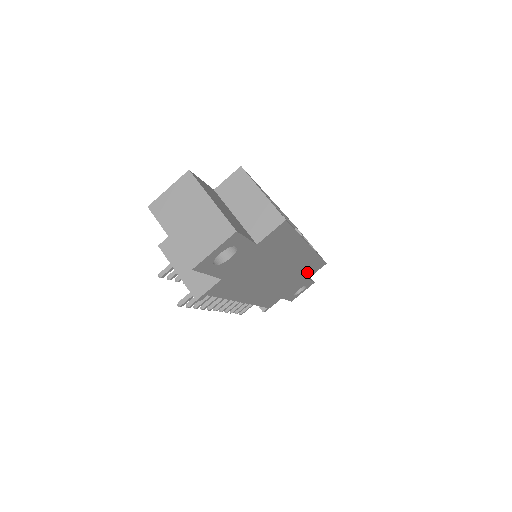
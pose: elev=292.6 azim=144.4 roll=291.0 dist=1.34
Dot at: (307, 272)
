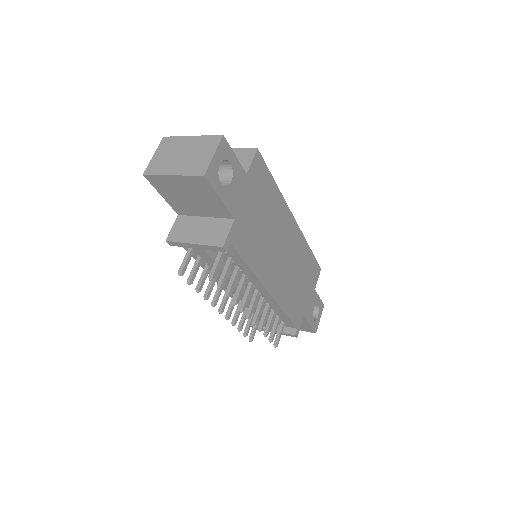
Dot at: (309, 274)
